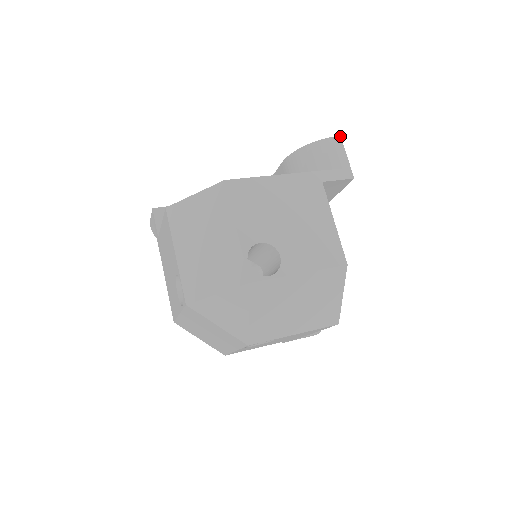
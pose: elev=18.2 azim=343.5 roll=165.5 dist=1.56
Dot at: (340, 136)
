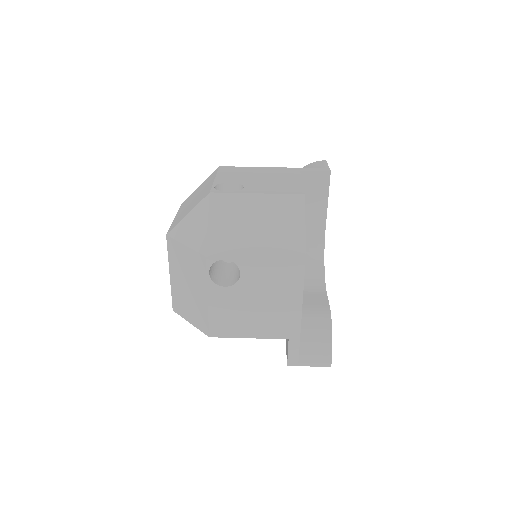
Dot at: occluded
